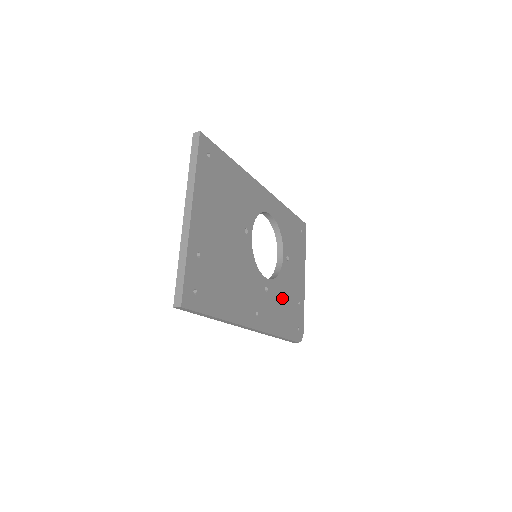
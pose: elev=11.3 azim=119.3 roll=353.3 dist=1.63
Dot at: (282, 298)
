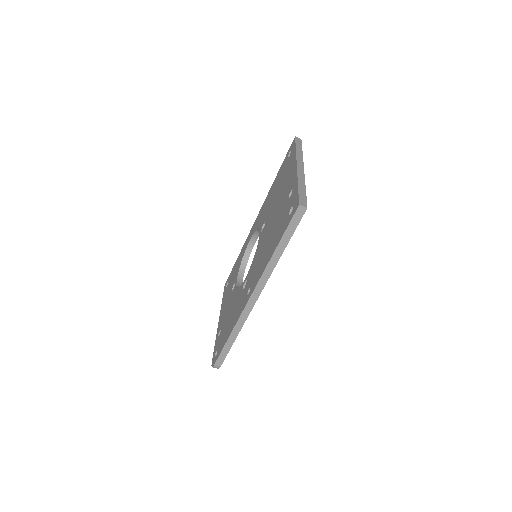
Dot at: occluded
